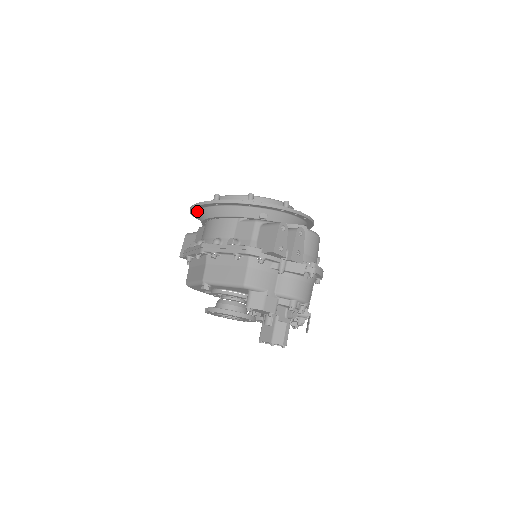
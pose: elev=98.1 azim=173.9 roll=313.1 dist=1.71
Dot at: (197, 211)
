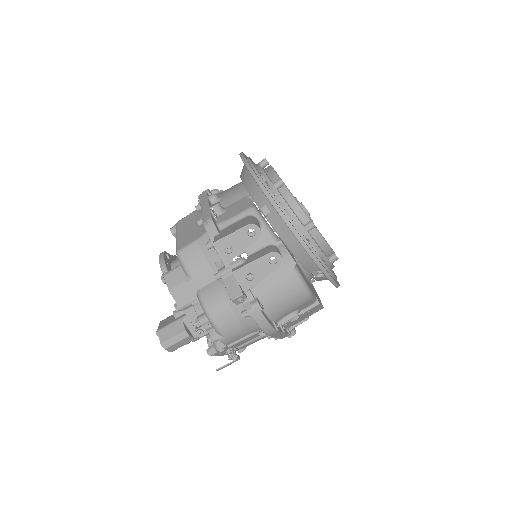
Dot at: occluded
